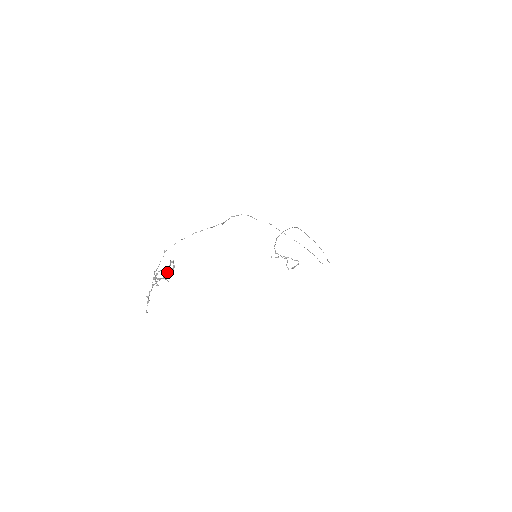
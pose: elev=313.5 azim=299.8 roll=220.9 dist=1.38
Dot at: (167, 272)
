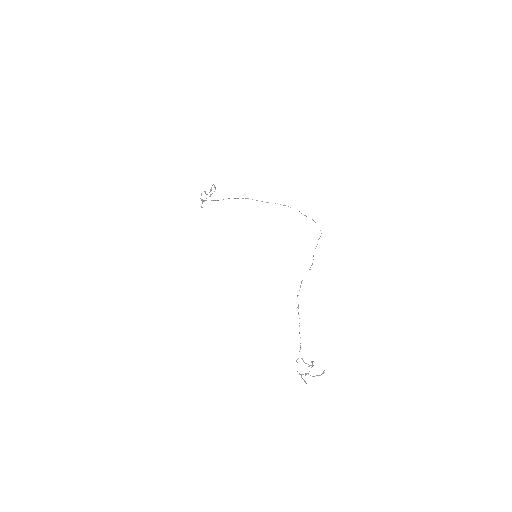
Dot at: occluded
